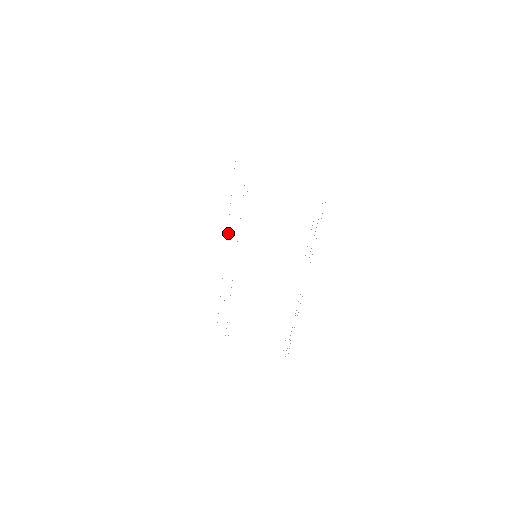
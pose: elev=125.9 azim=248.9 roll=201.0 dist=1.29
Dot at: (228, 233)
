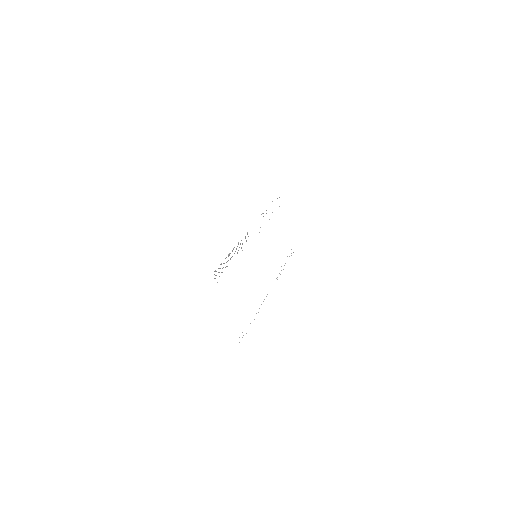
Dot at: occluded
